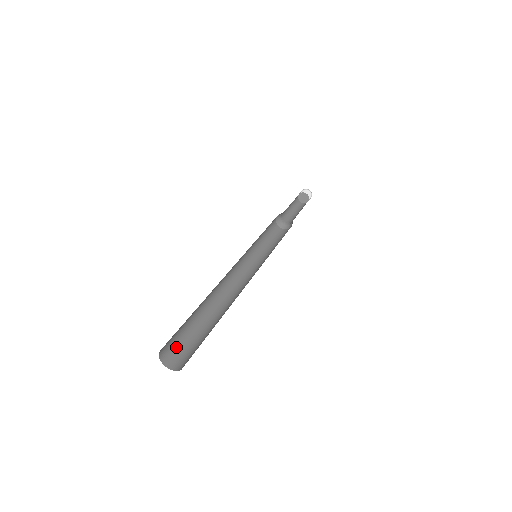
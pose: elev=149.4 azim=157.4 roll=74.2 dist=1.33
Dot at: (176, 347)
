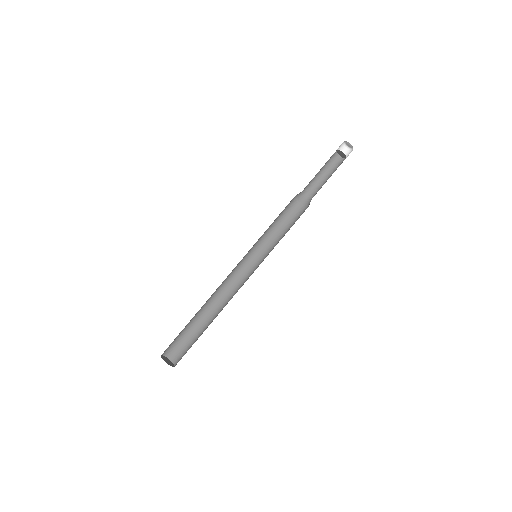
Dot at: (177, 345)
